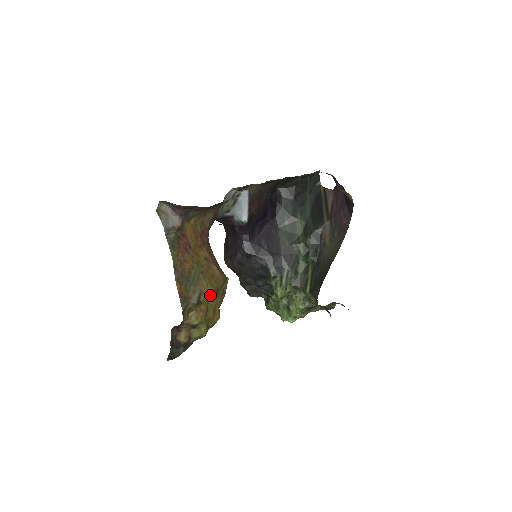
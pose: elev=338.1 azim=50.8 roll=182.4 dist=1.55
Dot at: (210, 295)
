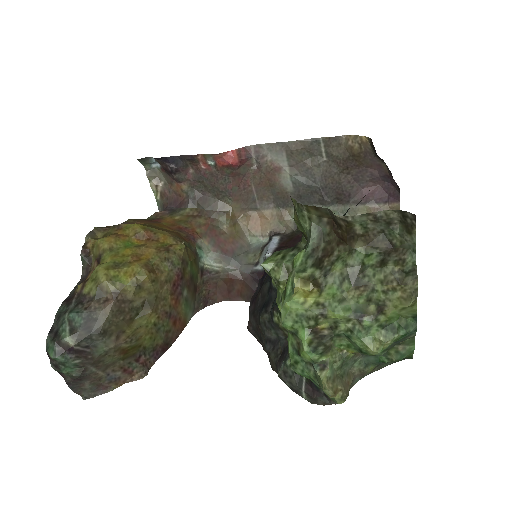
Dot at: (136, 224)
